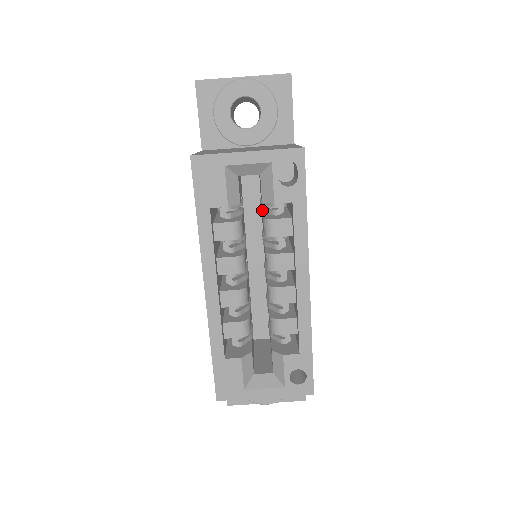
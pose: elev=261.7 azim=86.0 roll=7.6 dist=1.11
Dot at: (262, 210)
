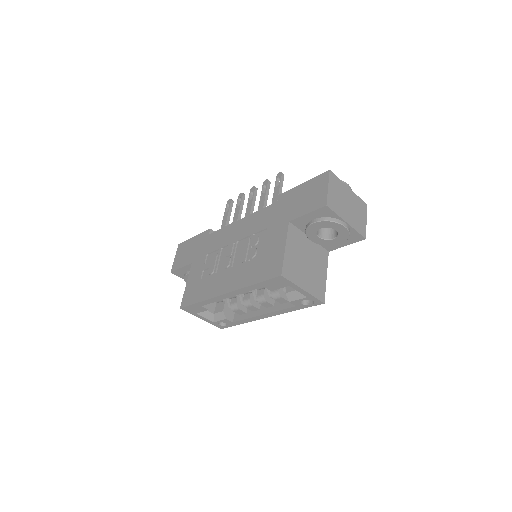
Dot at: occluded
